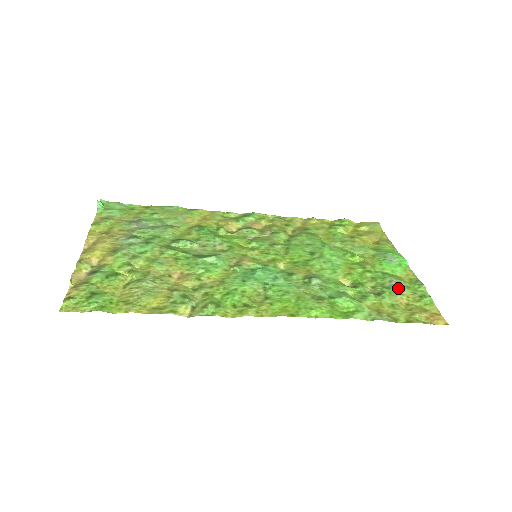
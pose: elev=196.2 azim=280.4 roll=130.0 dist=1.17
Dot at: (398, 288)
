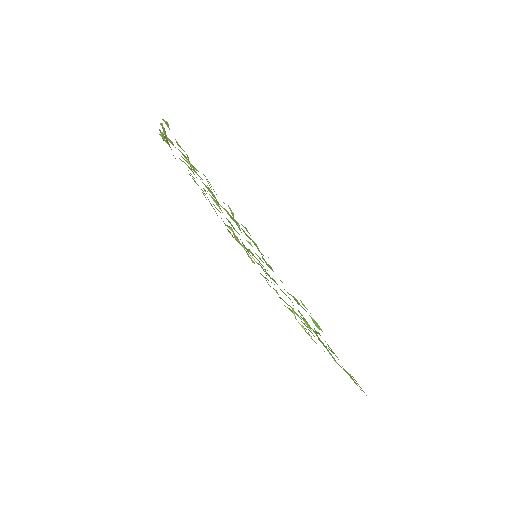
Dot at: occluded
